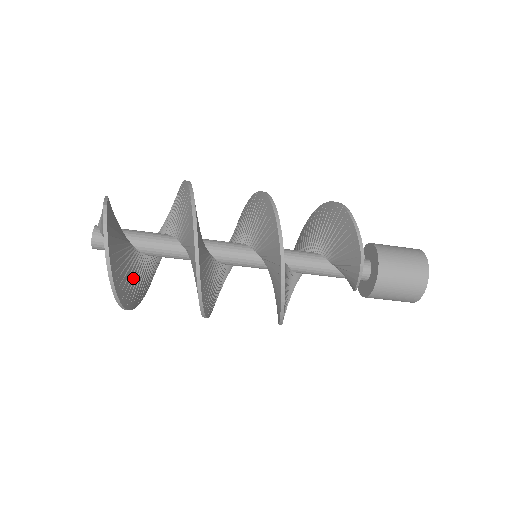
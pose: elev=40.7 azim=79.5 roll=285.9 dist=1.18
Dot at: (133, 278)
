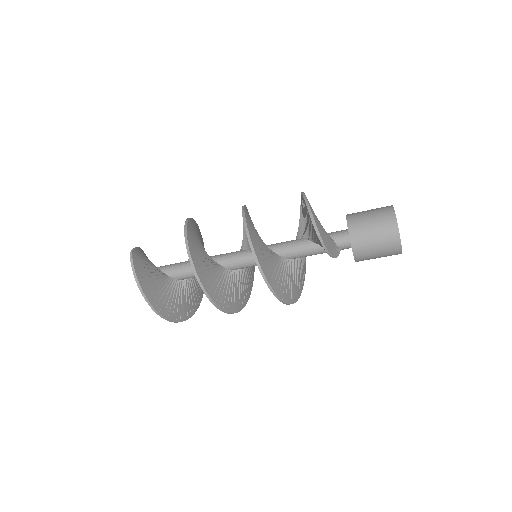
Dot at: (172, 298)
